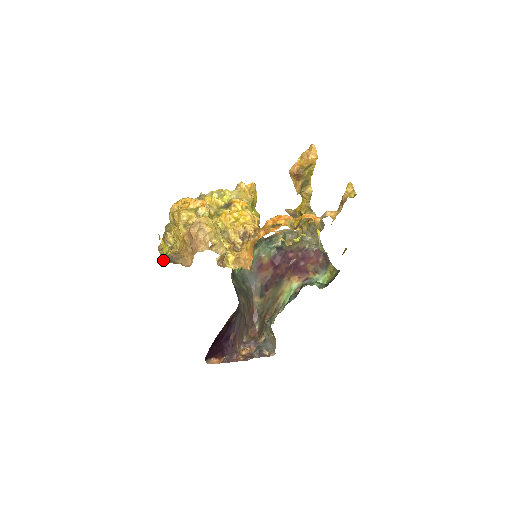
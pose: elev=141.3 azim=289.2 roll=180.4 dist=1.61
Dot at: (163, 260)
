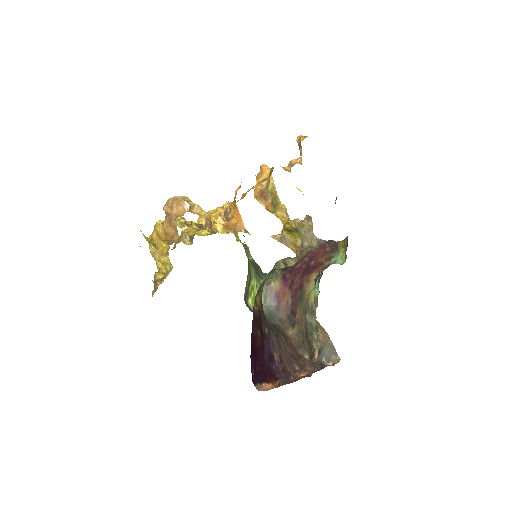
Dot at: (157, 285)
